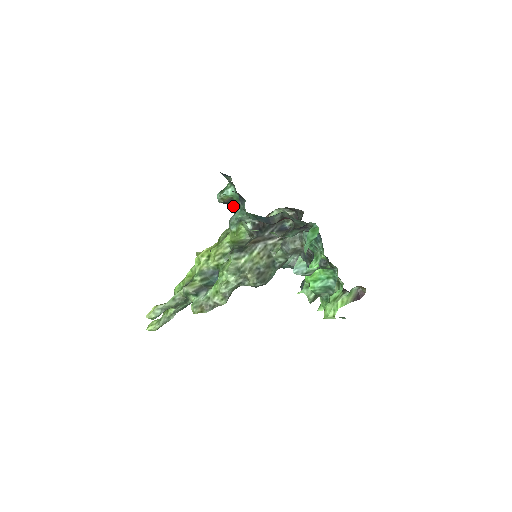
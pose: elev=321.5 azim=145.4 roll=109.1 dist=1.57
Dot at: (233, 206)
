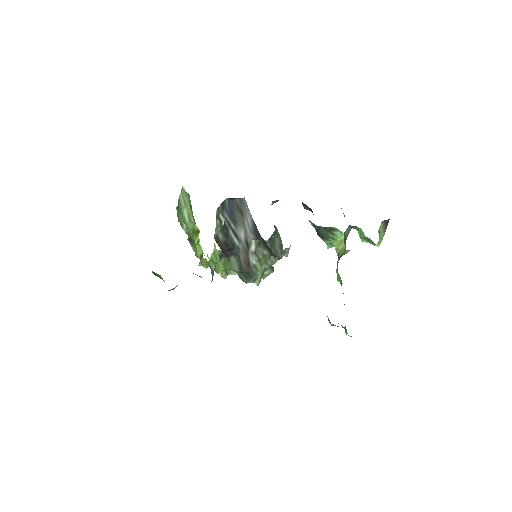
Dot at: occluded
